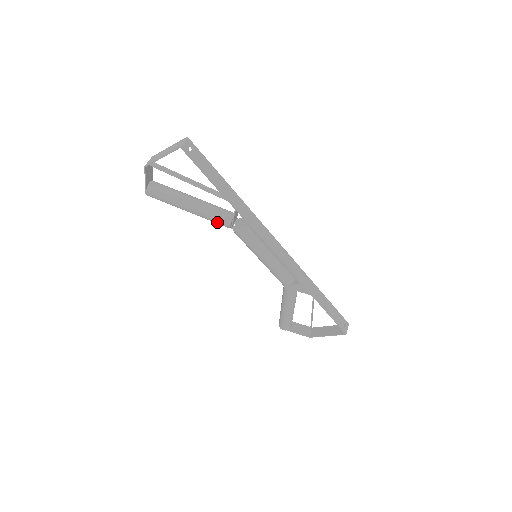
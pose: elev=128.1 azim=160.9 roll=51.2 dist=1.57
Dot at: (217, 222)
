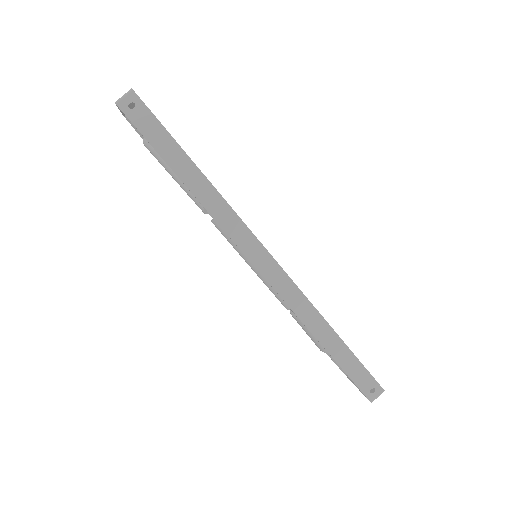
Dot at: (195, 202)
